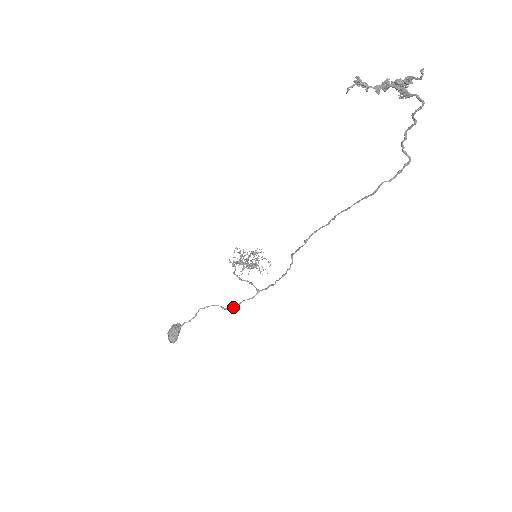
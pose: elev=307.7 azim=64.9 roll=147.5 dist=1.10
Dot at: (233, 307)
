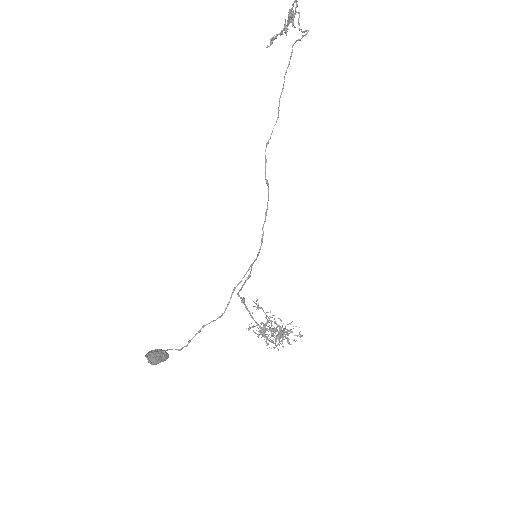
Dot at: (228, 303)
